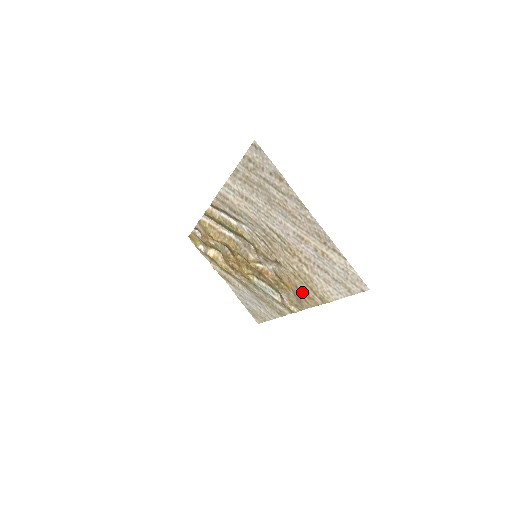
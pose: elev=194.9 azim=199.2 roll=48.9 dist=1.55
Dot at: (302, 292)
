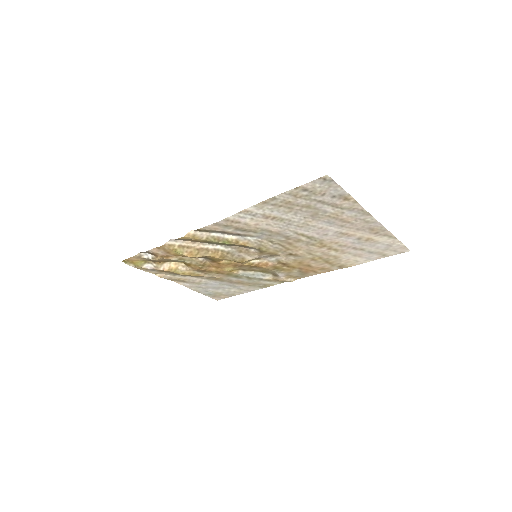
Dot at: (314, 267)
